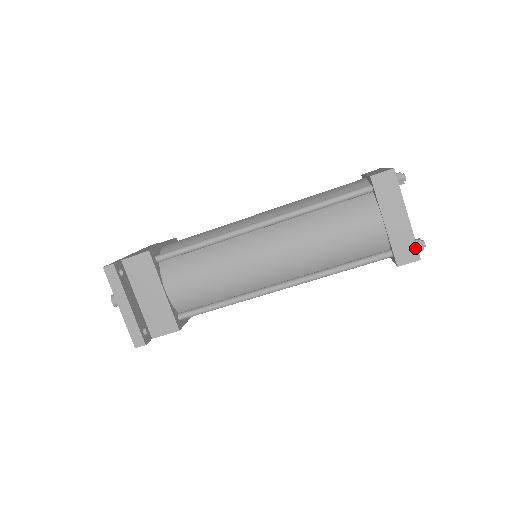
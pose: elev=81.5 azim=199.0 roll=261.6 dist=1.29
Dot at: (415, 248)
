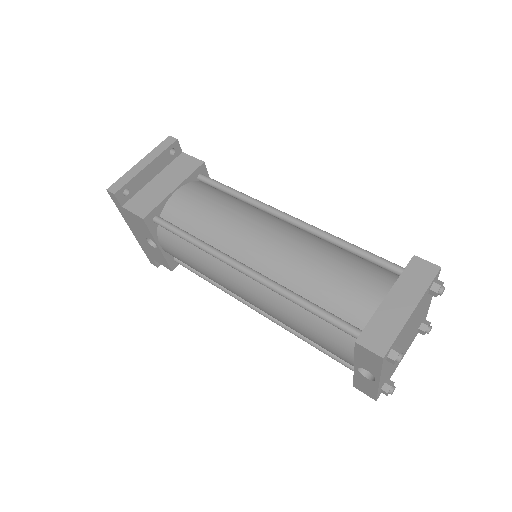
Dot at: (389, 343)
